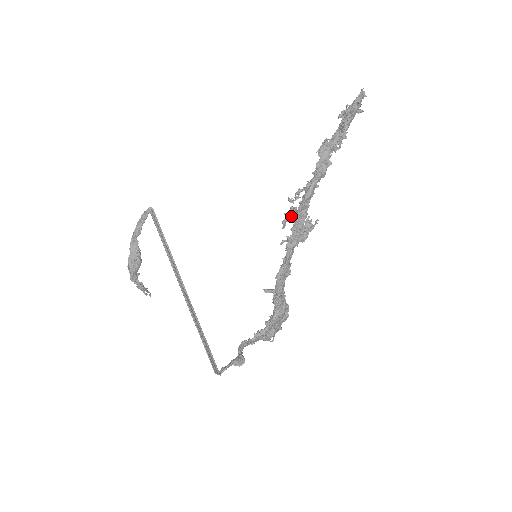
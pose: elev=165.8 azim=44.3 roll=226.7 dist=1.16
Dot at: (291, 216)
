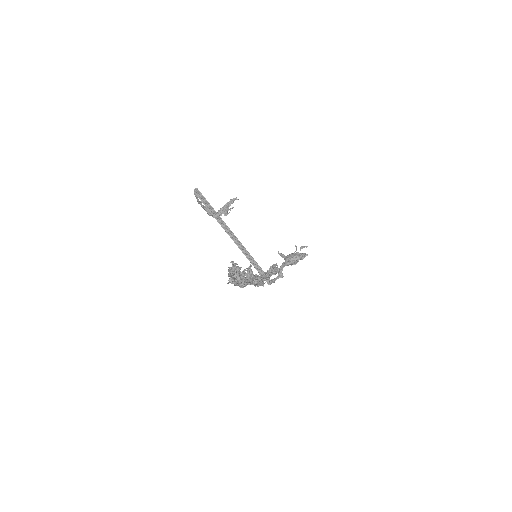
Dot at: occluded
